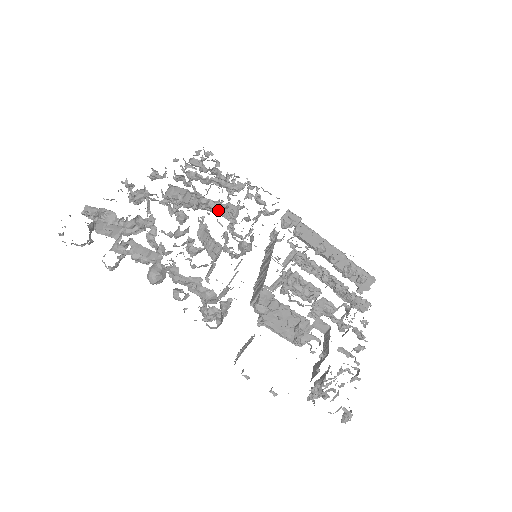
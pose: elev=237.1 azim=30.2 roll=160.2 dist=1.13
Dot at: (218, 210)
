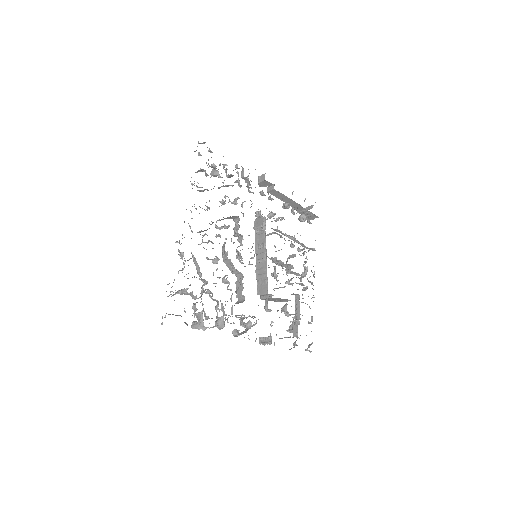
Dot at: (225, 218)
